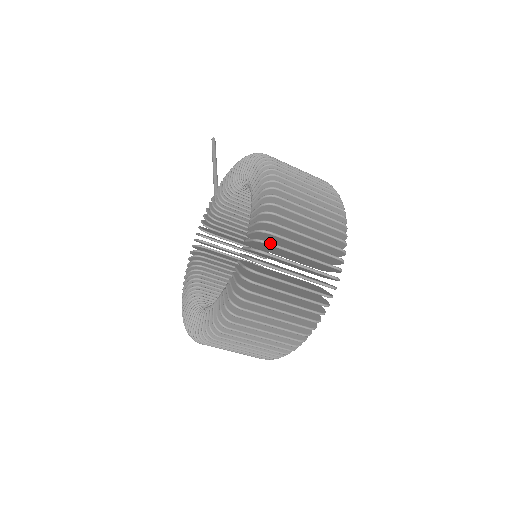
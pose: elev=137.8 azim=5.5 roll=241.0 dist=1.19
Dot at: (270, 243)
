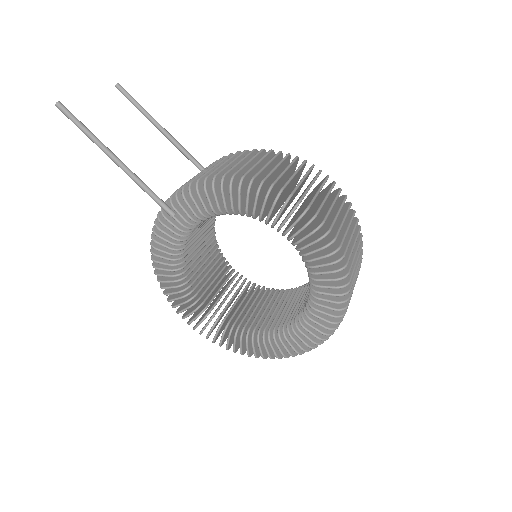
Dot at: occluded
